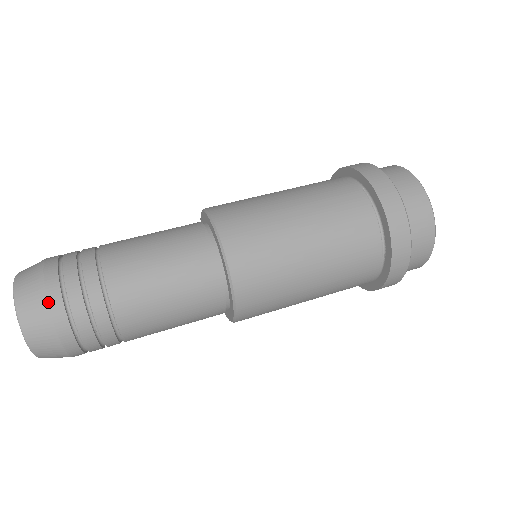
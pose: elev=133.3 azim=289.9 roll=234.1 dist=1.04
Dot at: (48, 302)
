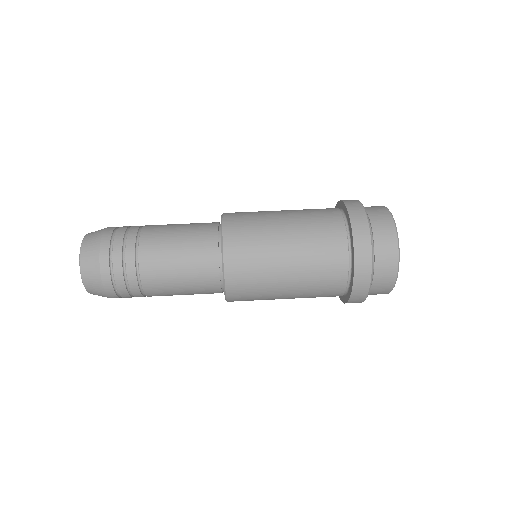
Dot at: (100, 269)
